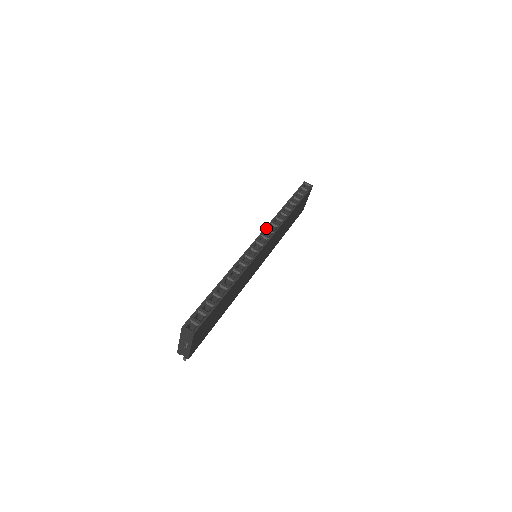
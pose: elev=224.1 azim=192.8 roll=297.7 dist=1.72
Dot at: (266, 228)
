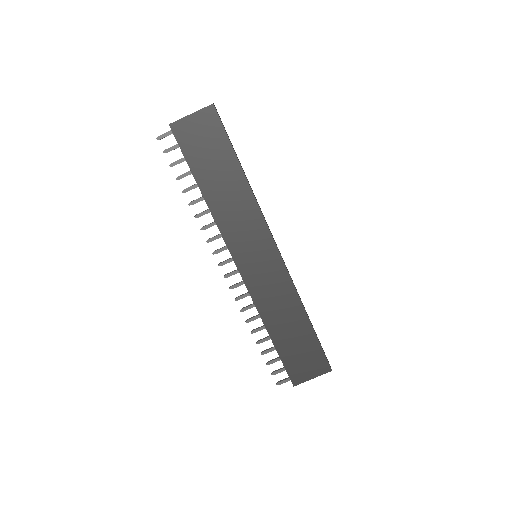
Dot at: occluded
